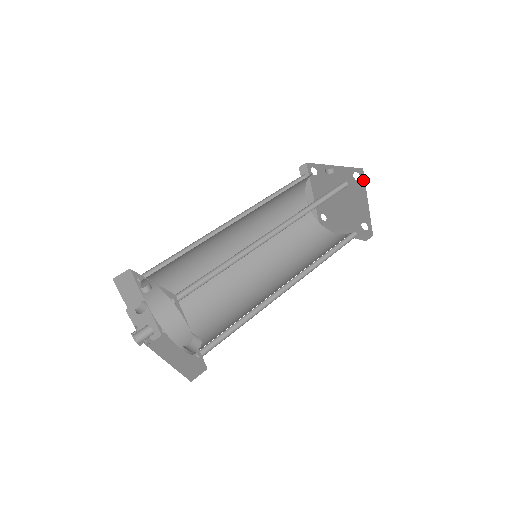
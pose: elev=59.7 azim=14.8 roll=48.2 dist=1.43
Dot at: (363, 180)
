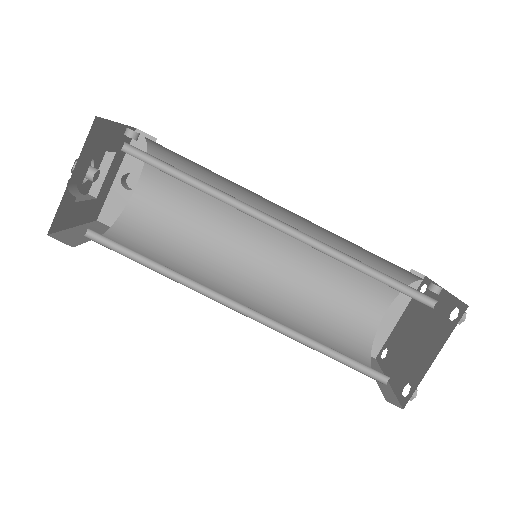
Dot at: (456, 322)
